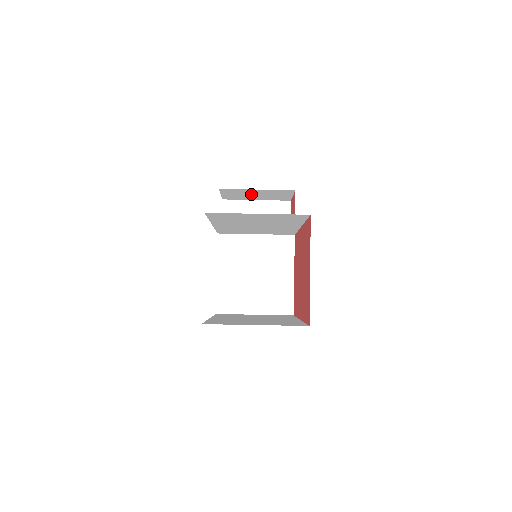
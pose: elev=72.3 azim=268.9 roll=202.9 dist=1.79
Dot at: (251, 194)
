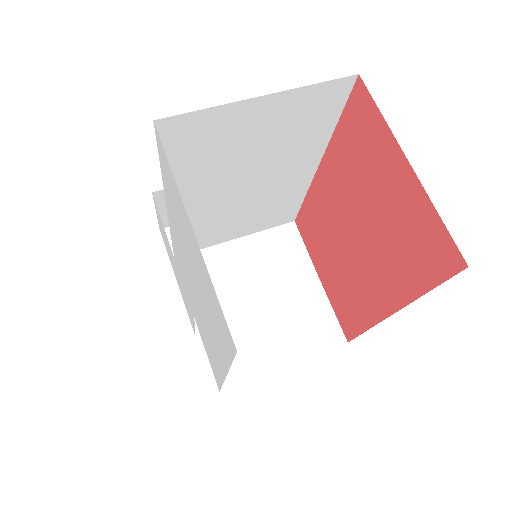
Dot at: occluded
